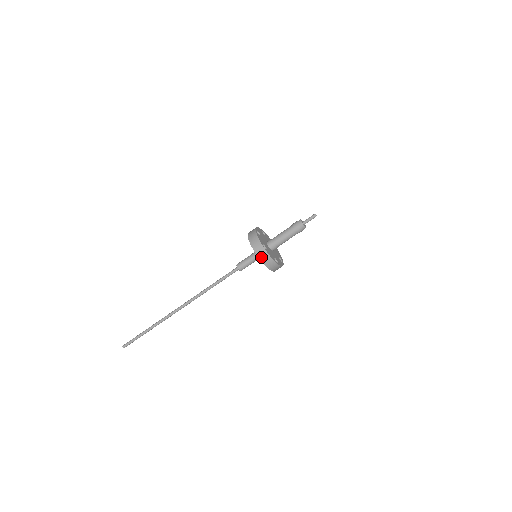
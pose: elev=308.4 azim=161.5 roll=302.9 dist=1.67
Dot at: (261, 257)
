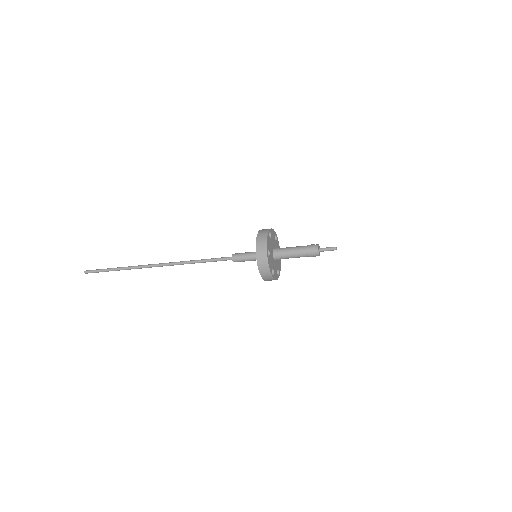
Dot at: (259, 261)
